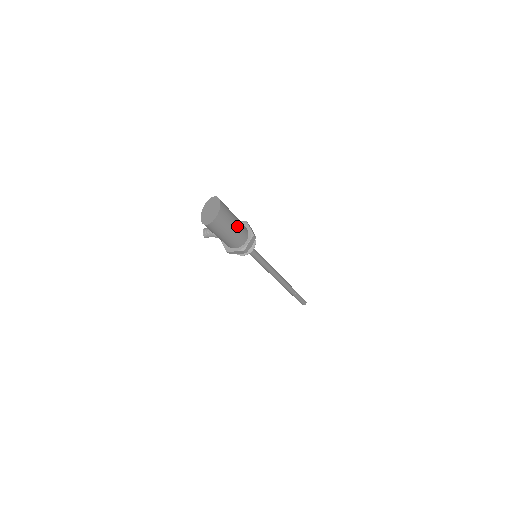
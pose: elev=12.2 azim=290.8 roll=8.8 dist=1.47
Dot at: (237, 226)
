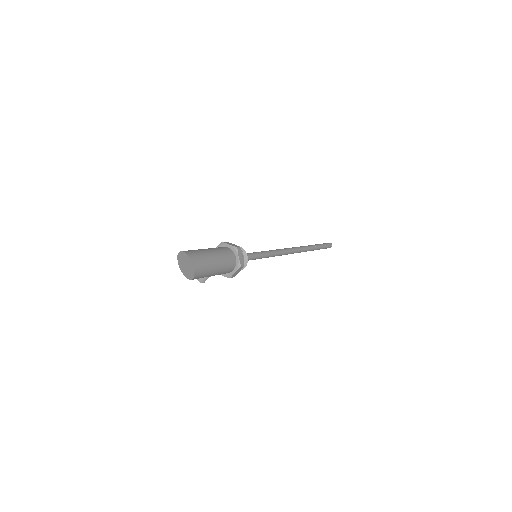
Dot at: (217, 256)
